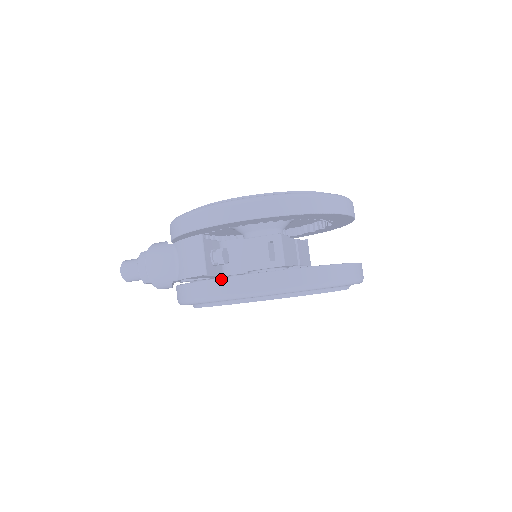
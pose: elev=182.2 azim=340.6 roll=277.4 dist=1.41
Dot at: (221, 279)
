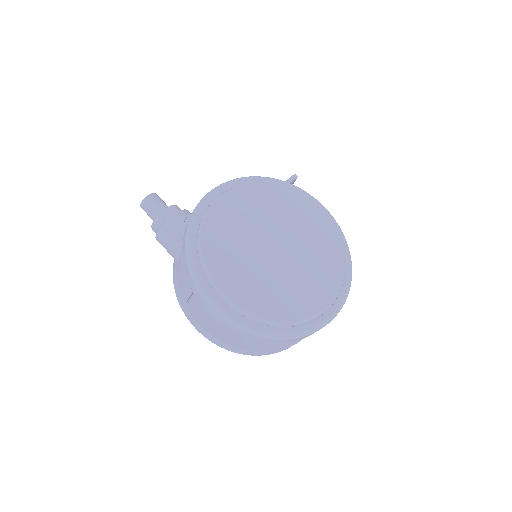
Dot at: (191, 317)
